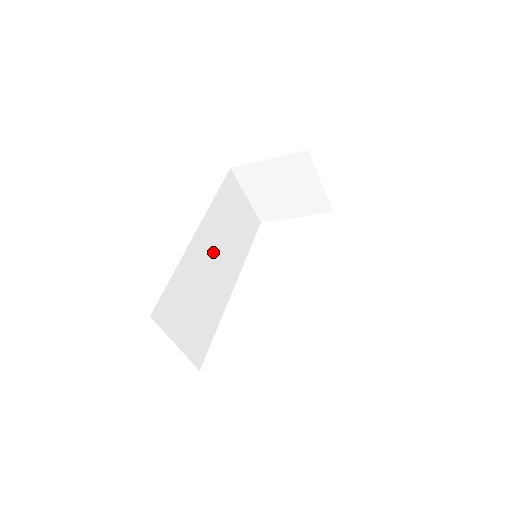
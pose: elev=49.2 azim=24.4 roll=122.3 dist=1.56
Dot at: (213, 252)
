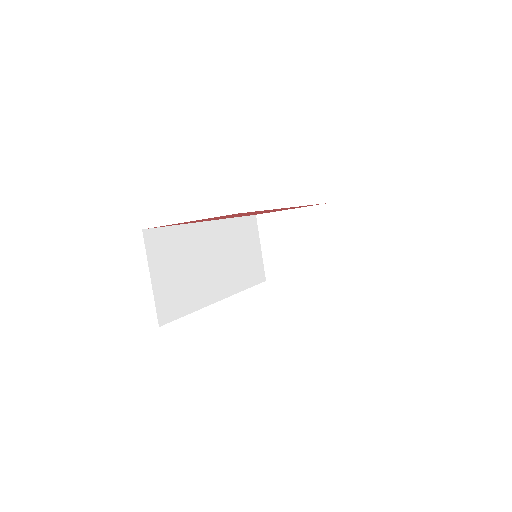
Dot at: (217, 251)
